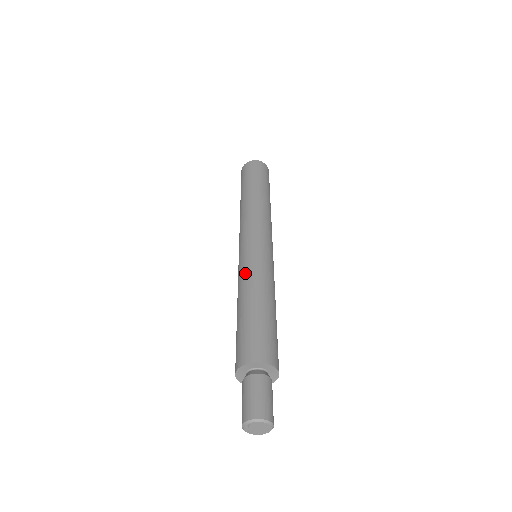
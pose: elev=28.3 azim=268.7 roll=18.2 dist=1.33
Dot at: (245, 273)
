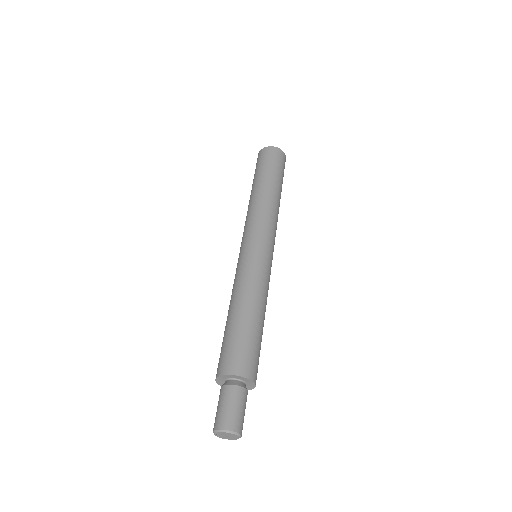
Dot at: (255, 277)
